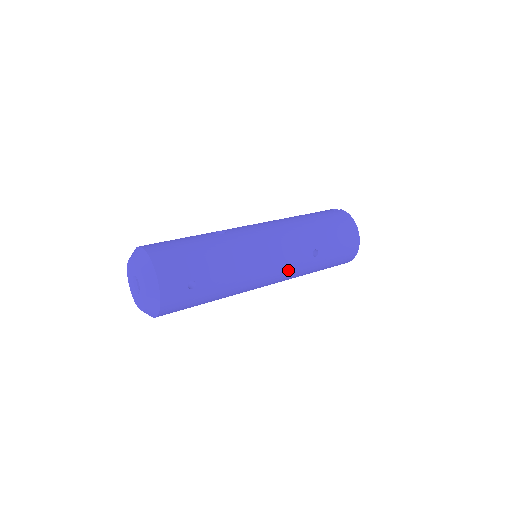
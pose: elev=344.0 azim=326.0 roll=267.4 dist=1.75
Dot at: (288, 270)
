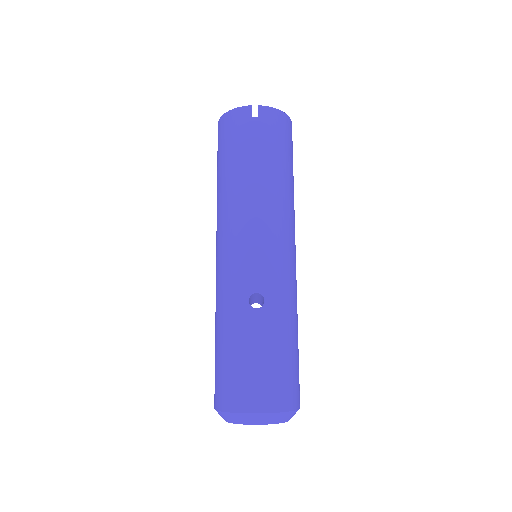
Dot at: occluded
